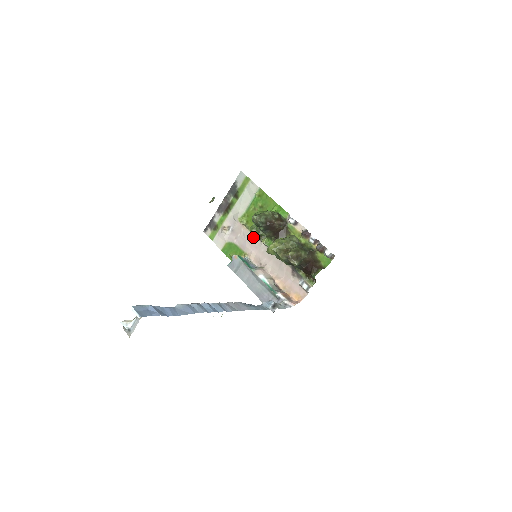
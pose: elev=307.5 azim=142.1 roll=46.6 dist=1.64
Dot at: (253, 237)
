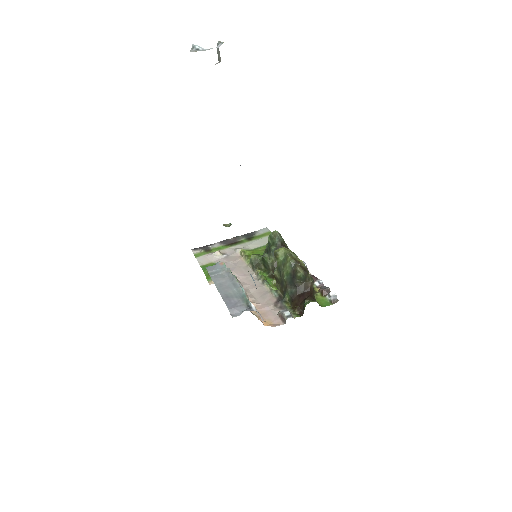
Dot at: (247, 267)
